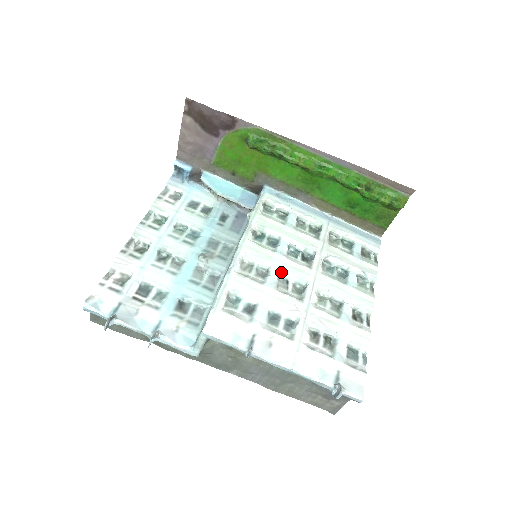
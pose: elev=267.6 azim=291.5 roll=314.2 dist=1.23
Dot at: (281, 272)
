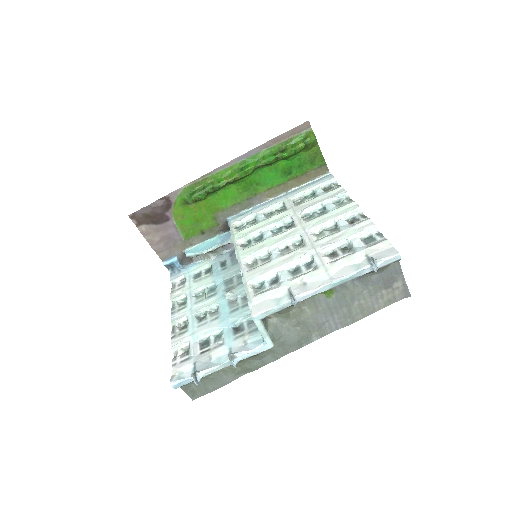
Dot at: (277, 246)
